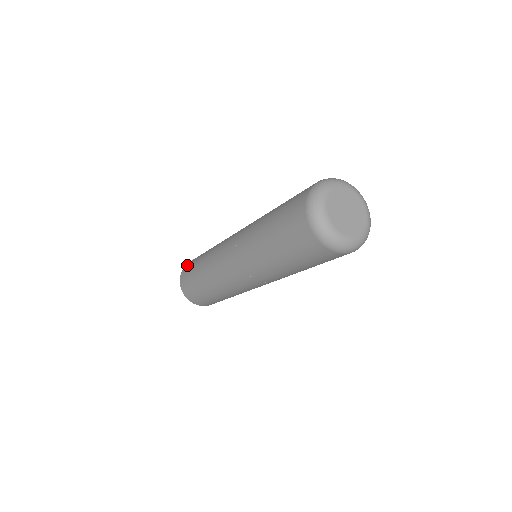
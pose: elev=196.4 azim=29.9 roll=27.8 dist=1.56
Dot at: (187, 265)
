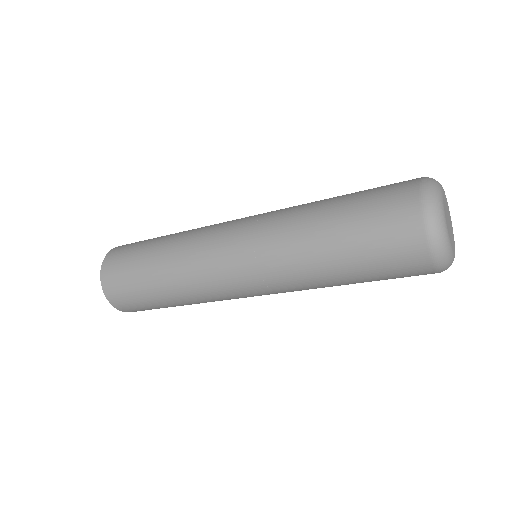
Dot at: (124, 245)
